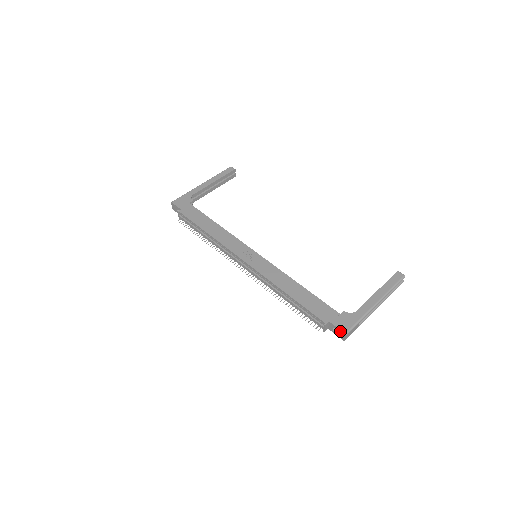
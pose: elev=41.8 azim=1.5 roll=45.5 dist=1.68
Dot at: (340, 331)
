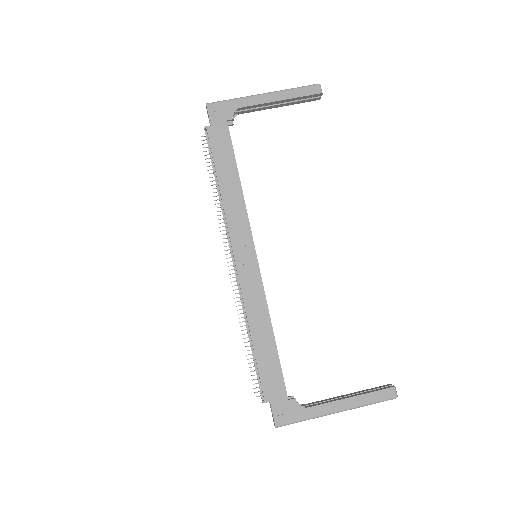
Dot at: (273, 419)
